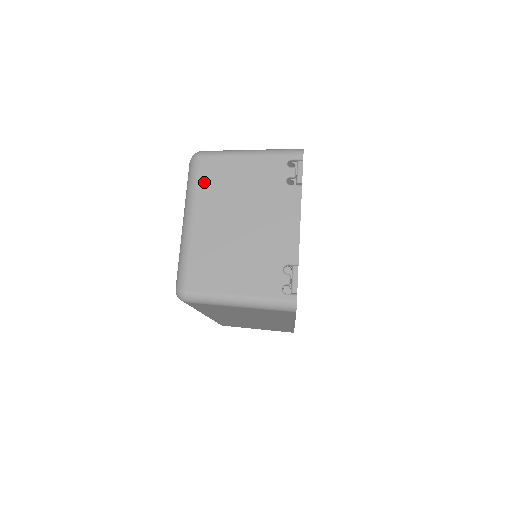
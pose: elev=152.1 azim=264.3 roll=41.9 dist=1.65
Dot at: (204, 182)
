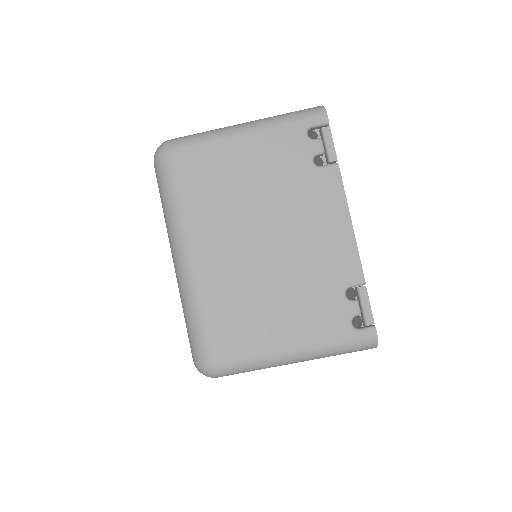
Dot at: (190, 191)
